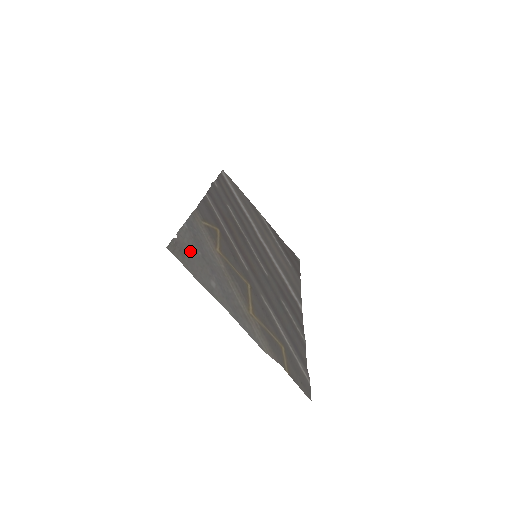
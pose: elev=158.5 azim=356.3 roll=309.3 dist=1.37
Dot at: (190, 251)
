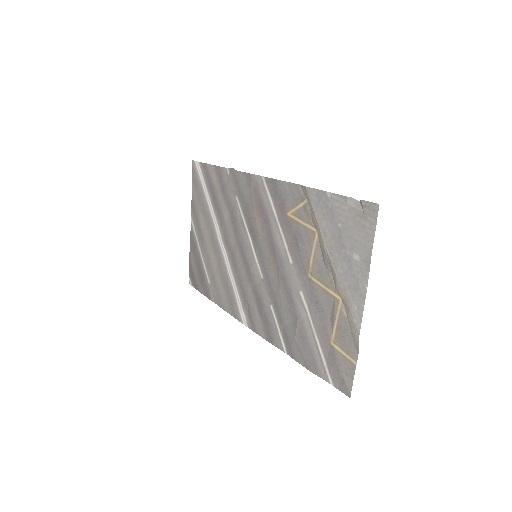
Dot at: (350, 218)
